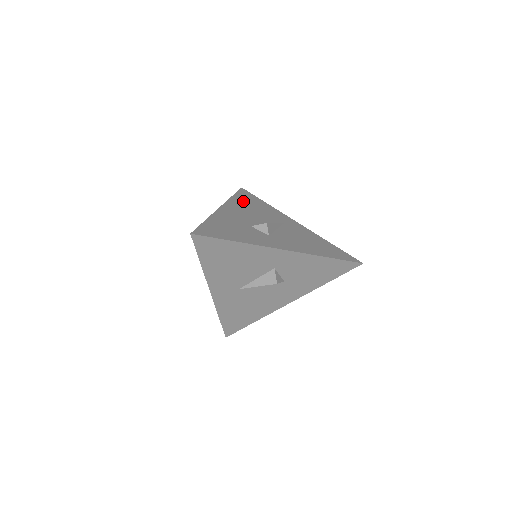
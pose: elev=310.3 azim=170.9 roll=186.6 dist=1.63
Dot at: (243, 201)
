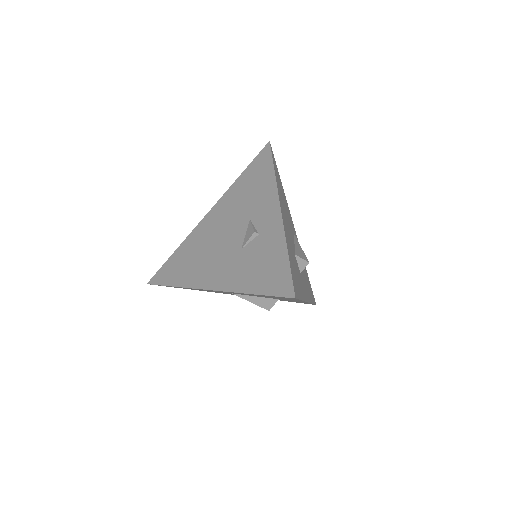
Dot at: (279, 185)
